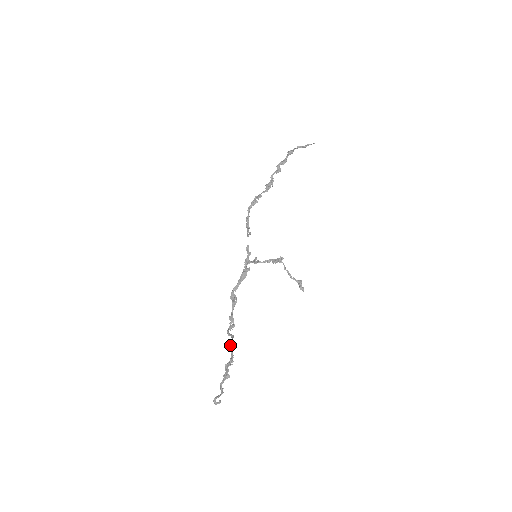
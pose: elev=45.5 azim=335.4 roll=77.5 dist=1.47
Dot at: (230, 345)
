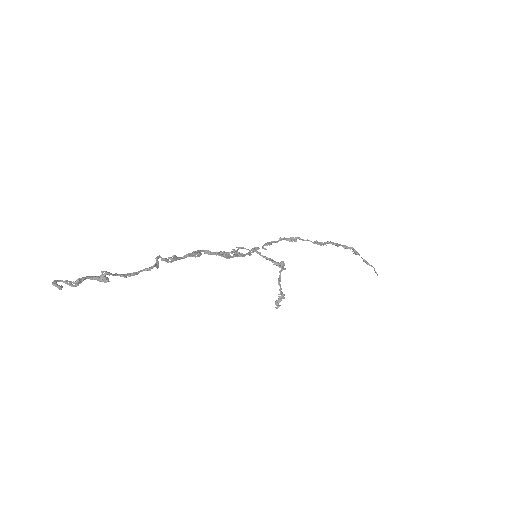
Dot at: occluded
